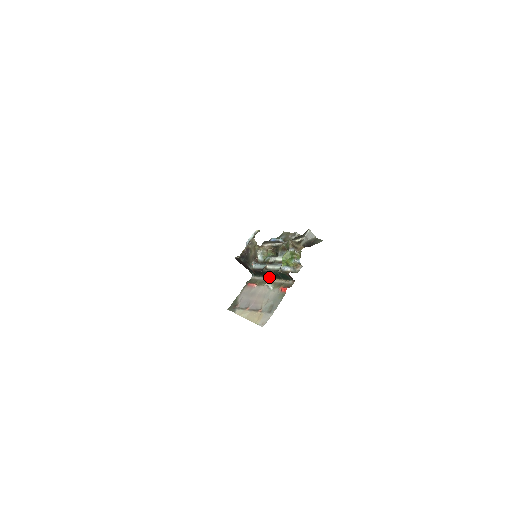
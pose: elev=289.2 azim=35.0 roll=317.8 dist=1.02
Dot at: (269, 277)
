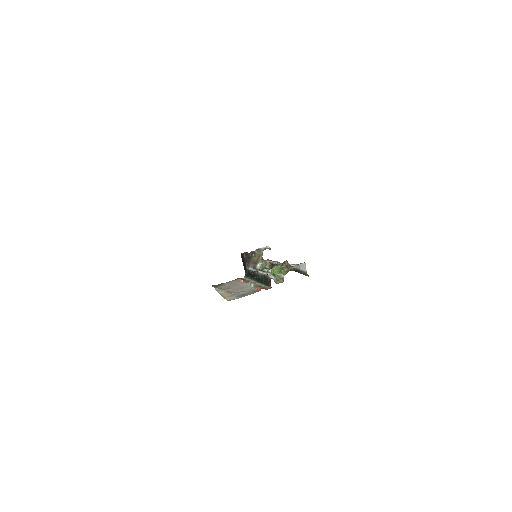
Dot at: (256, 280)
